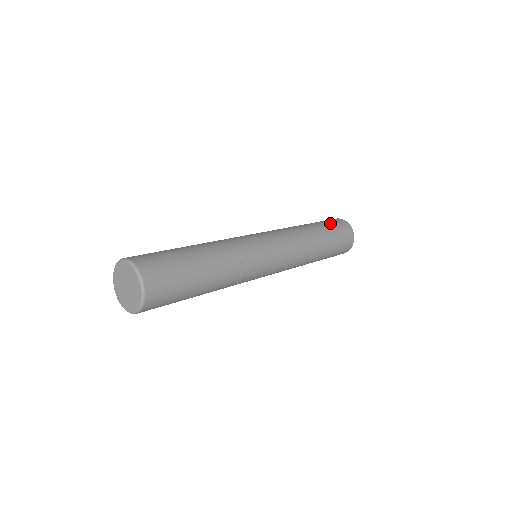
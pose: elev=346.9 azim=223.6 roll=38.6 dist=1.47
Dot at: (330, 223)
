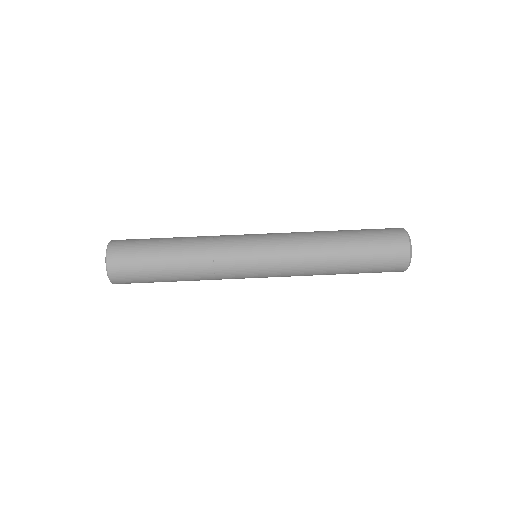
Dot at: (376, 238)
